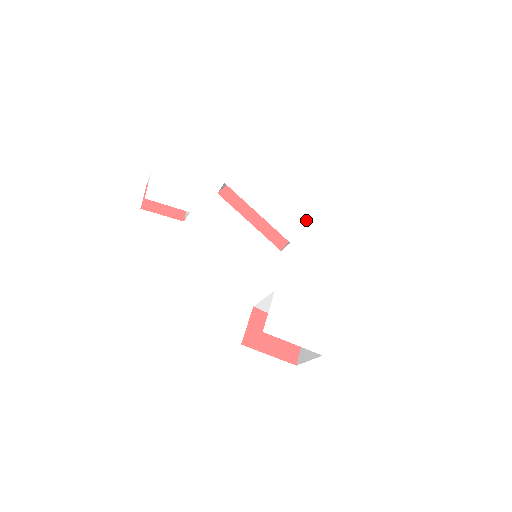
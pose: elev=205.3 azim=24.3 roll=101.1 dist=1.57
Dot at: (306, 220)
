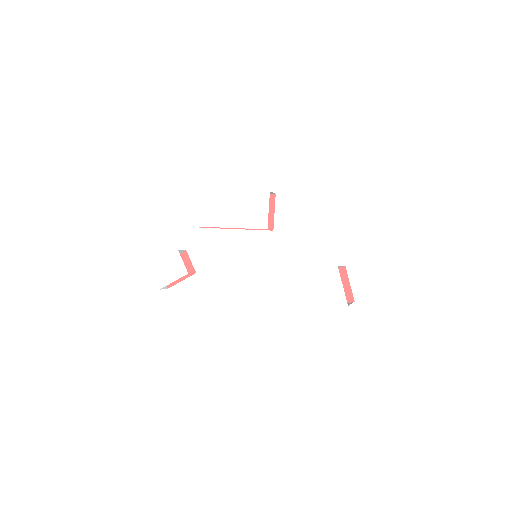
Dot at: (268, 194)
